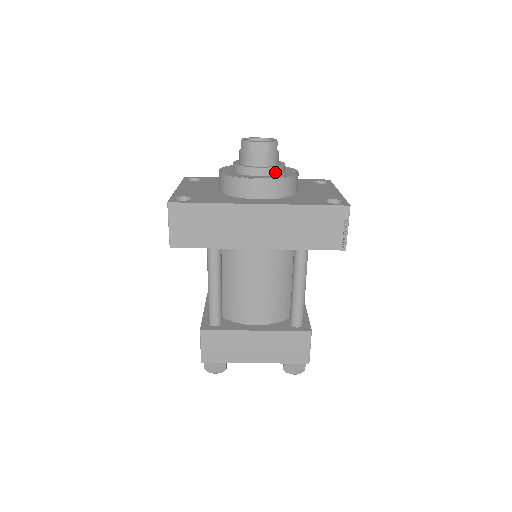
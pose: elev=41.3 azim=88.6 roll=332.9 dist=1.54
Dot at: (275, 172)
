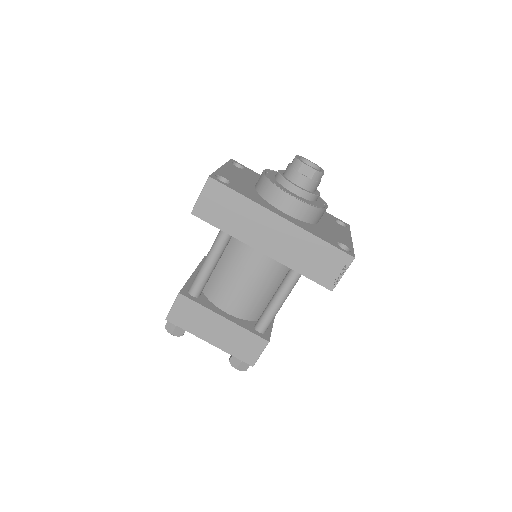
Dot at: (309, 197)
